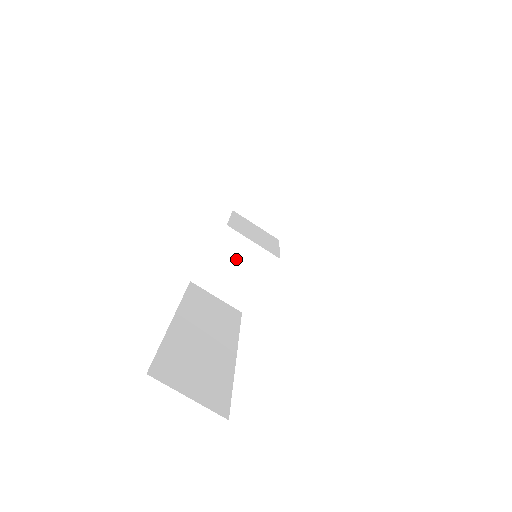
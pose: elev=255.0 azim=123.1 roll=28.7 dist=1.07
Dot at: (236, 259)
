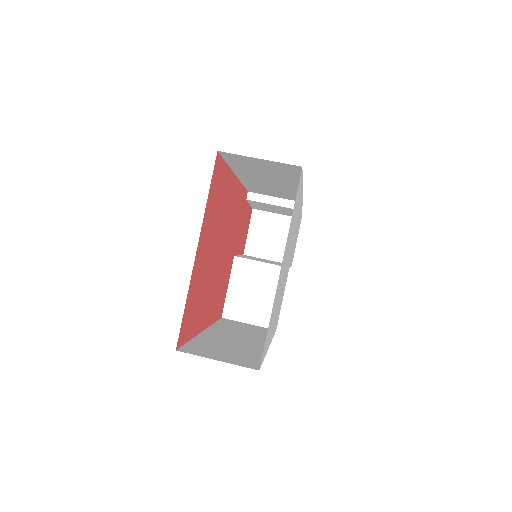
Dot at: (253, 282)
